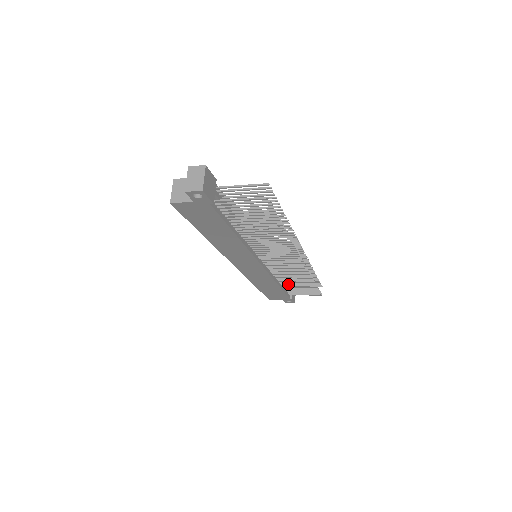
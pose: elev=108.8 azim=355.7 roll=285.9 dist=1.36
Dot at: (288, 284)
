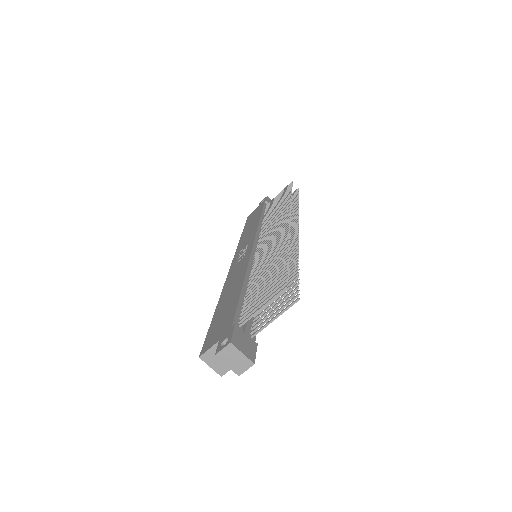
Dot at: occluded
